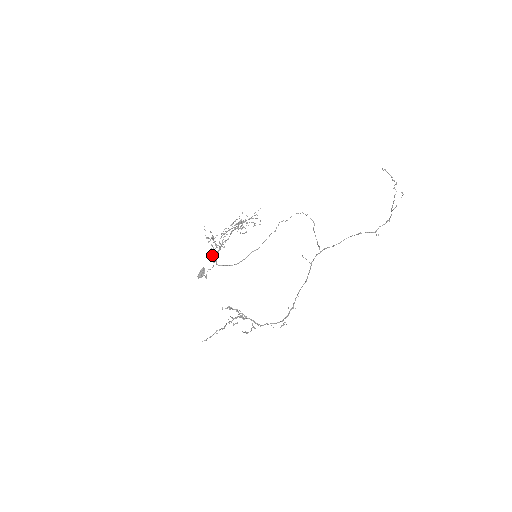
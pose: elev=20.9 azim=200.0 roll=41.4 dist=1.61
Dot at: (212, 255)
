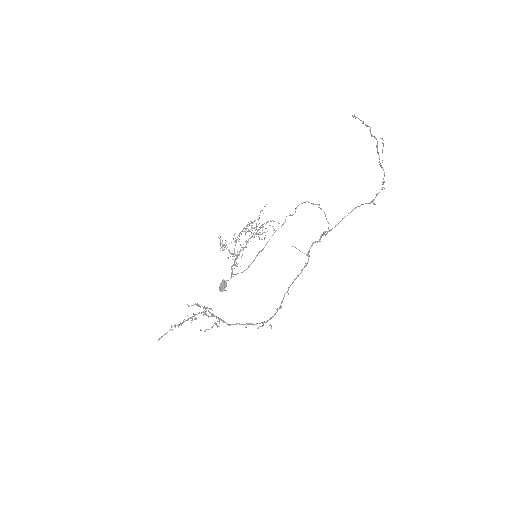
Dot at: occluded
